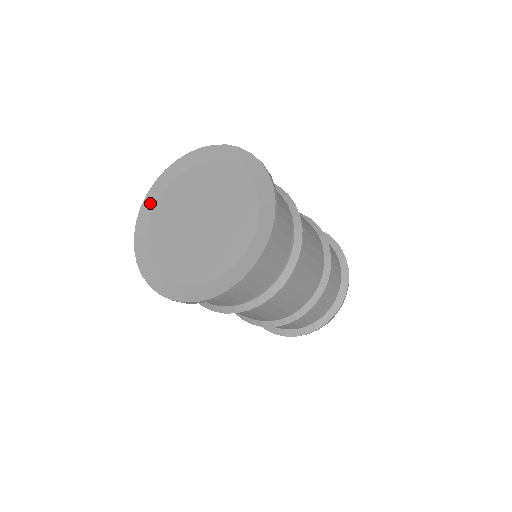
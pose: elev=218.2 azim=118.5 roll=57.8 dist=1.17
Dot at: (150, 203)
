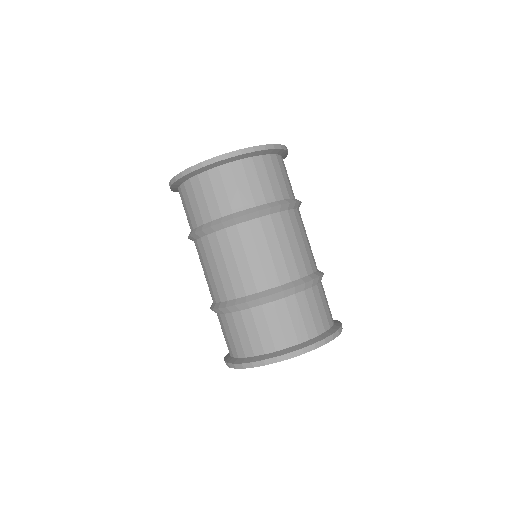
Dot at: occluded
